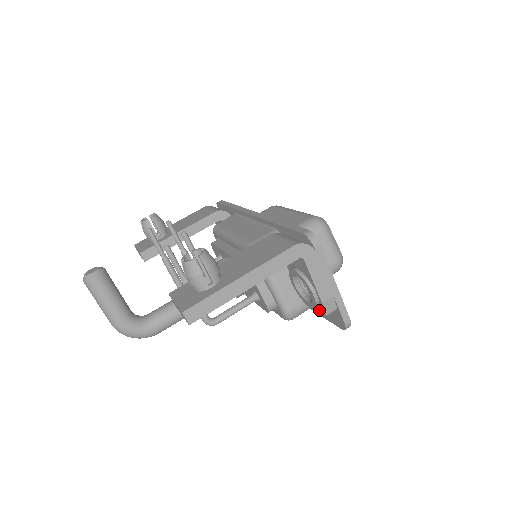
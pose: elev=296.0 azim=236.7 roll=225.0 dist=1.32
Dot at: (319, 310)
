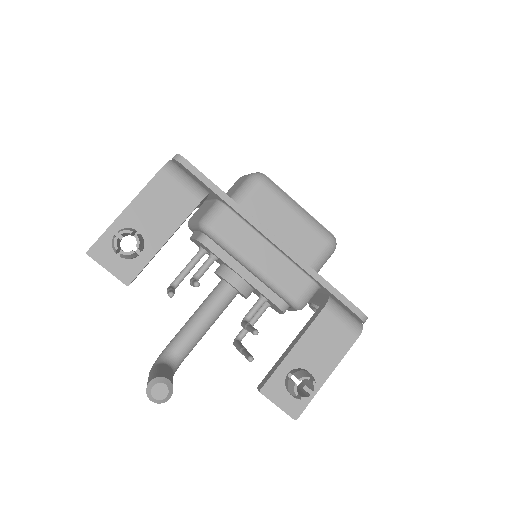
Dot at: occluded
